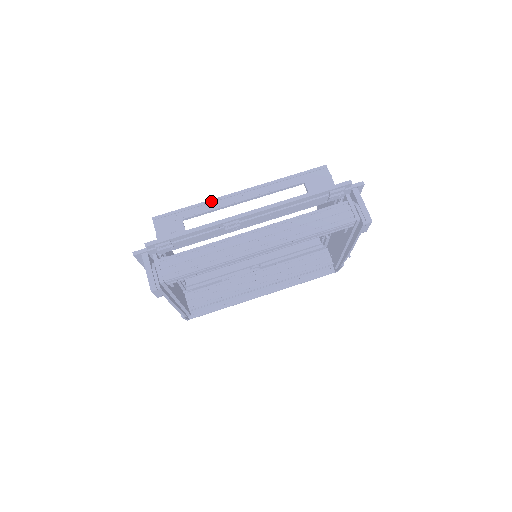
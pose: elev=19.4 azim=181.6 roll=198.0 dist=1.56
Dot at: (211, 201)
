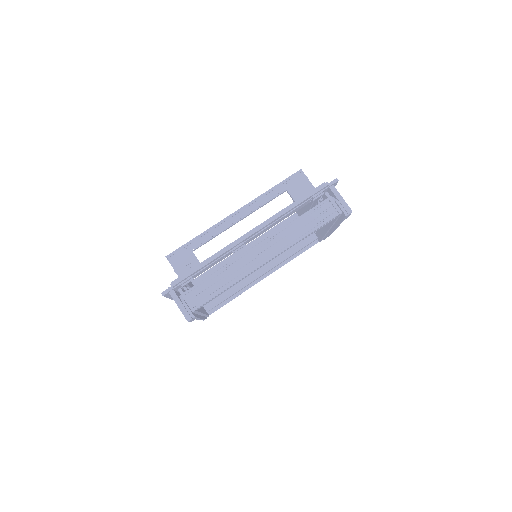
Dot at: (212, 228)
